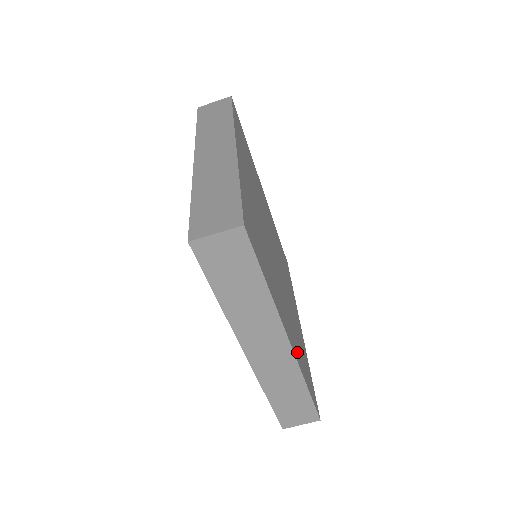
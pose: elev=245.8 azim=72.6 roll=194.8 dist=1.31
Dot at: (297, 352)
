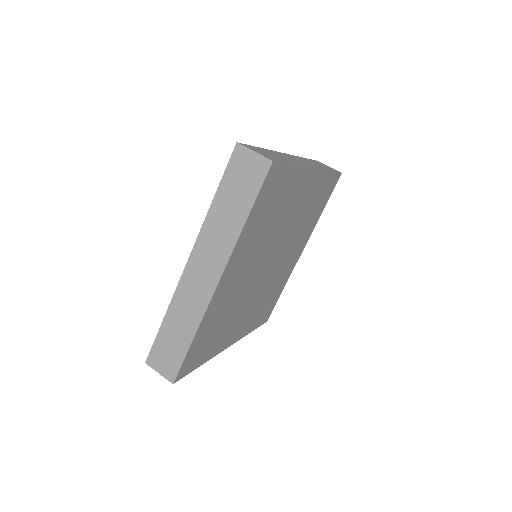
Dot at: (214, 310)
